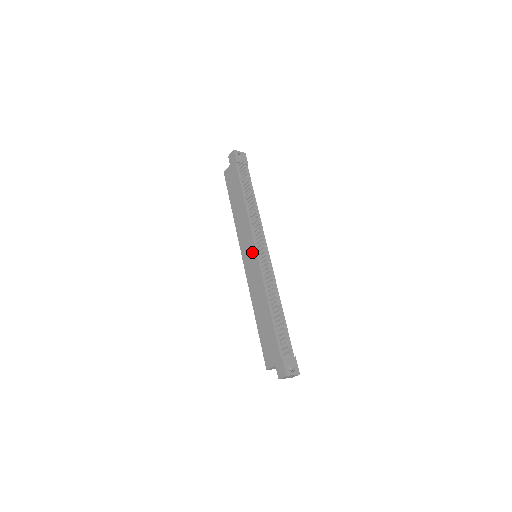
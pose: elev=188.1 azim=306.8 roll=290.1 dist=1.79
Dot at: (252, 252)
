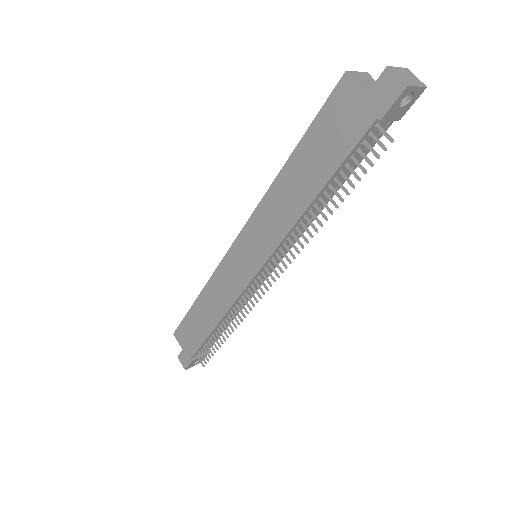
Dot at: (252, 264)
